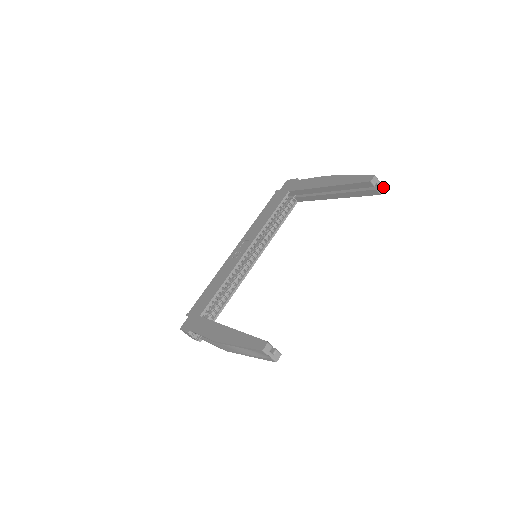
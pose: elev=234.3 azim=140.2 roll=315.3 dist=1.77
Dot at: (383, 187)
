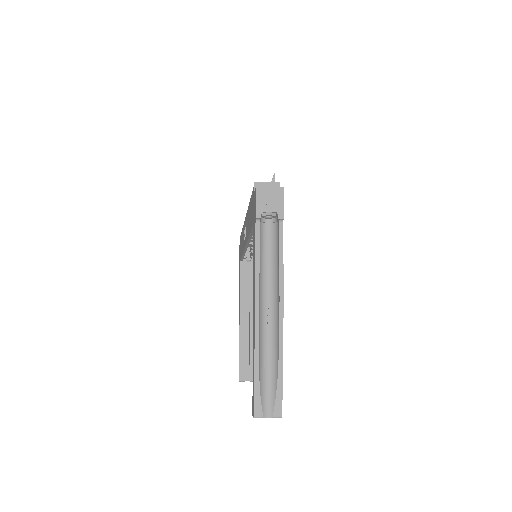
Dot at: occluded
